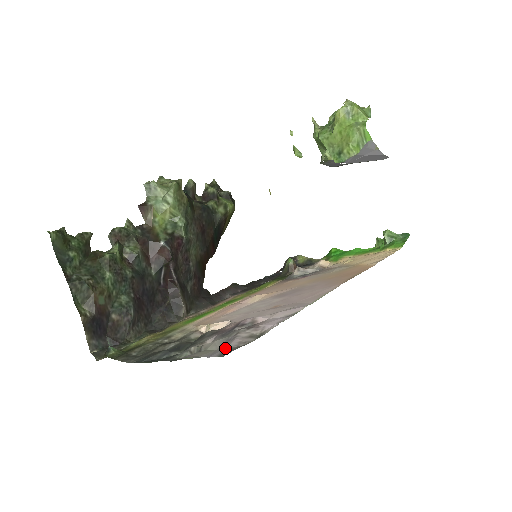
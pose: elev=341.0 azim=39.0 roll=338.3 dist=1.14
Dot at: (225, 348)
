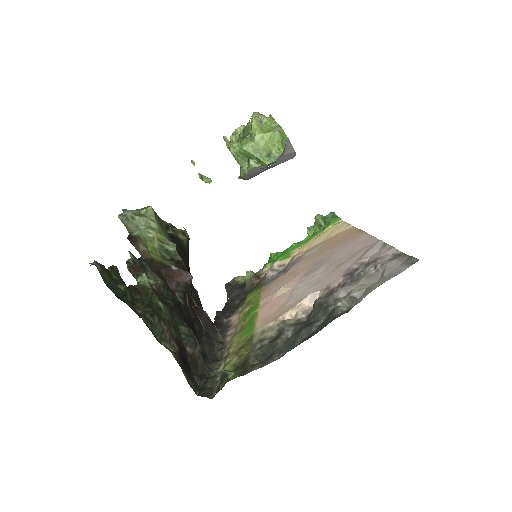
Dot at: (399, 265)
